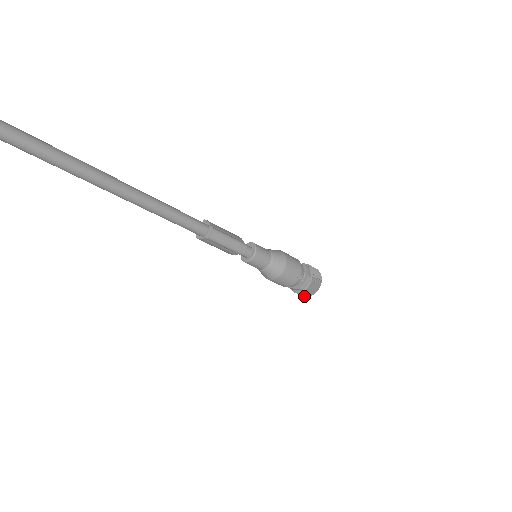
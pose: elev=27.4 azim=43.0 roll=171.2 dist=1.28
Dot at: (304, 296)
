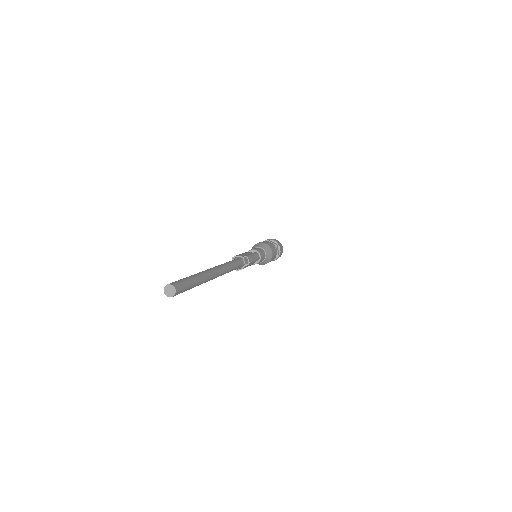
Dot at: occluded
